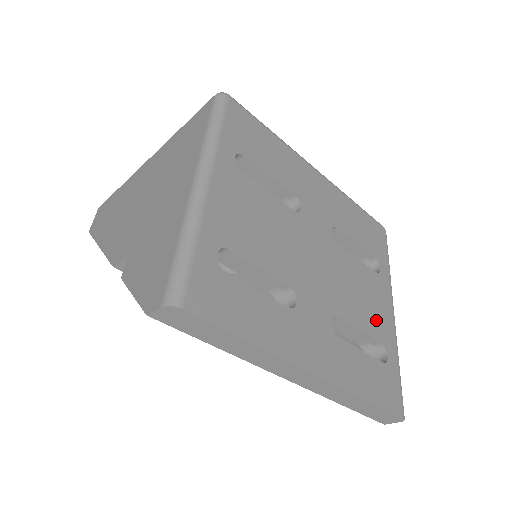
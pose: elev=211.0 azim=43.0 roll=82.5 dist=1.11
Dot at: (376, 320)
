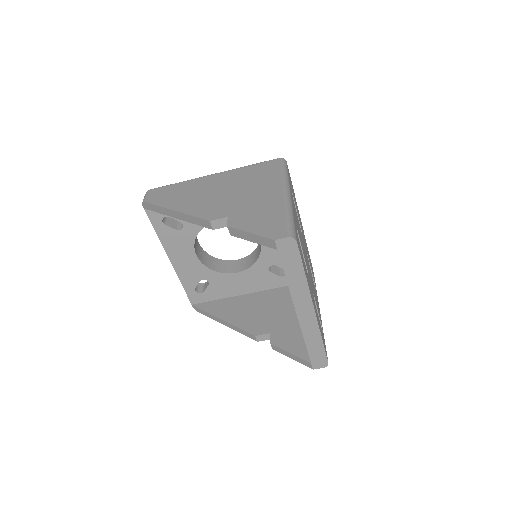
Dot at: occluded
